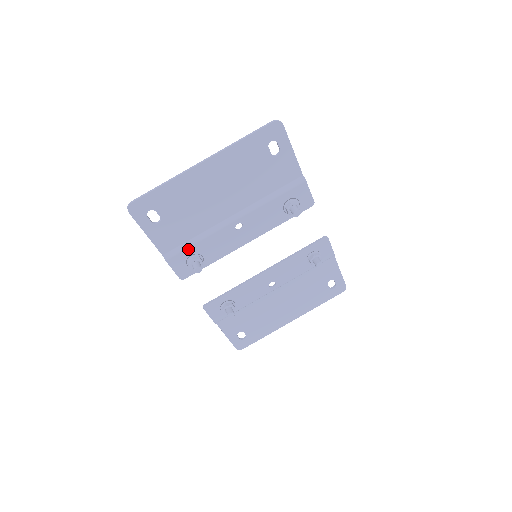
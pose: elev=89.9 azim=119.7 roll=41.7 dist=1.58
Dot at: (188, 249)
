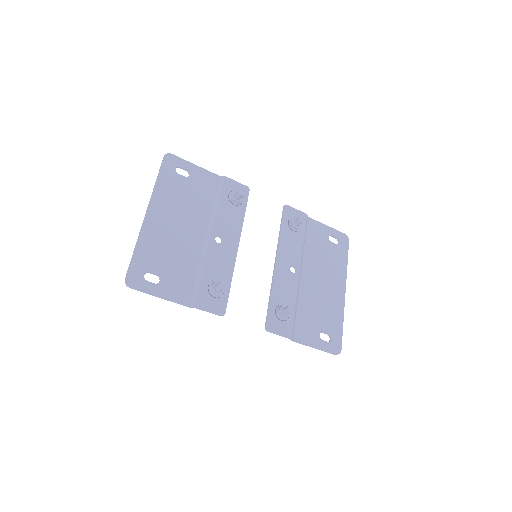
Dot at: (202, 285)
